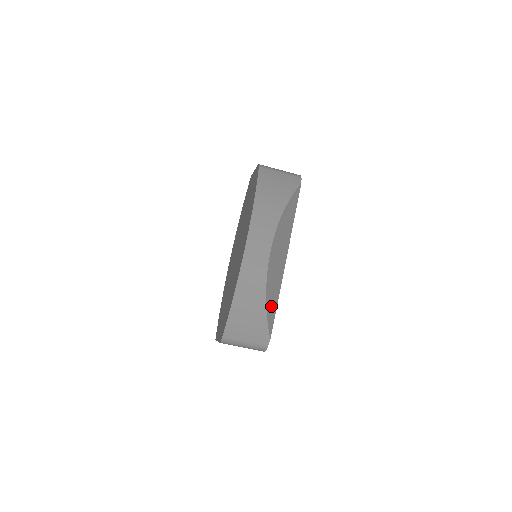
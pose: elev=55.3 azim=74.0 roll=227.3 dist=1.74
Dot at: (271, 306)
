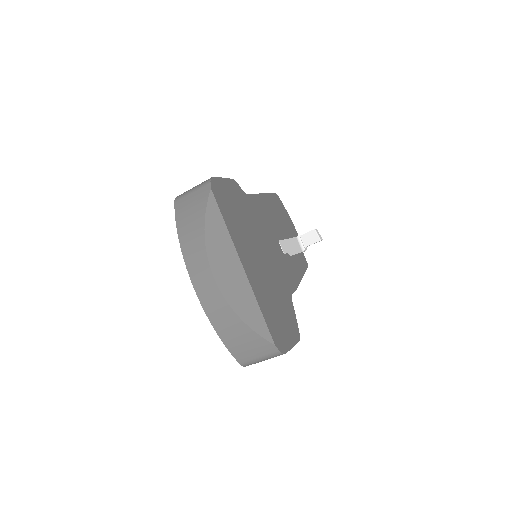
Dot at: (253, 318)
